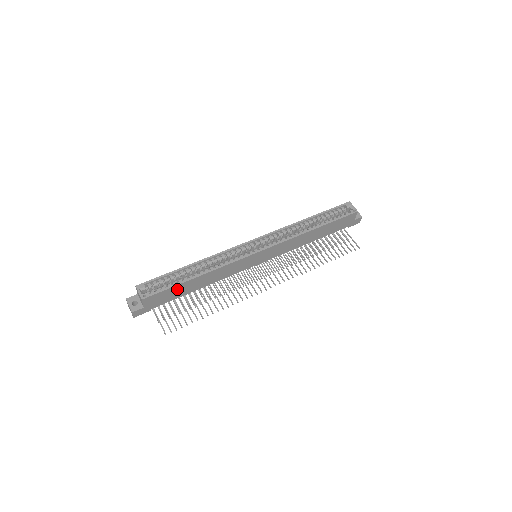
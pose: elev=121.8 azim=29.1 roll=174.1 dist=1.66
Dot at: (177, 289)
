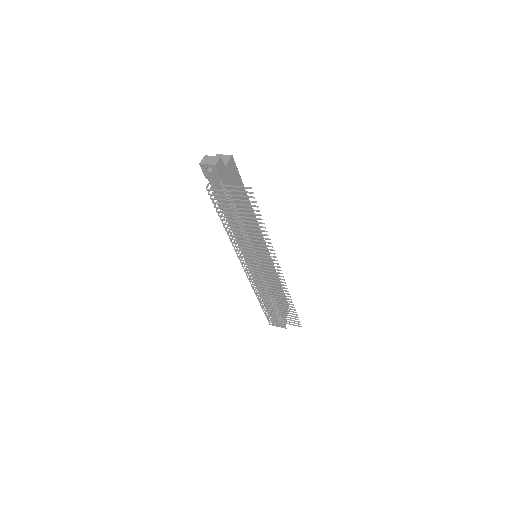
Dot at: (240, 189)
